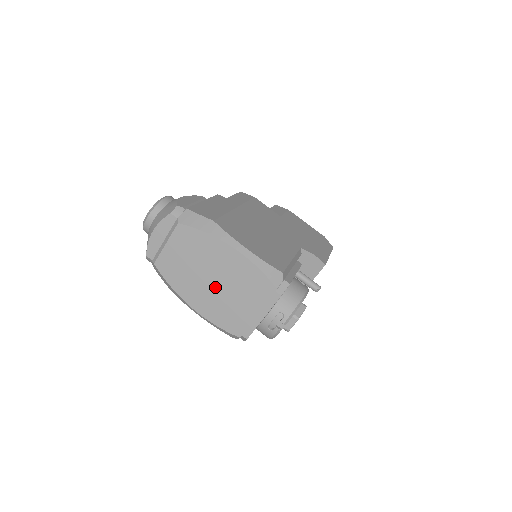
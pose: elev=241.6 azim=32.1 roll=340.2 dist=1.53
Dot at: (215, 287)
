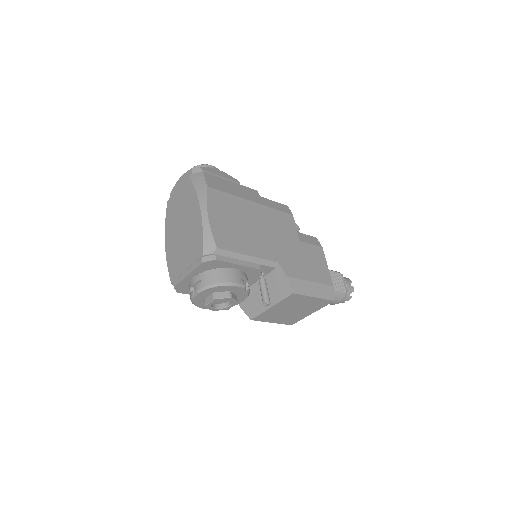
Dot at: (180, 235)
